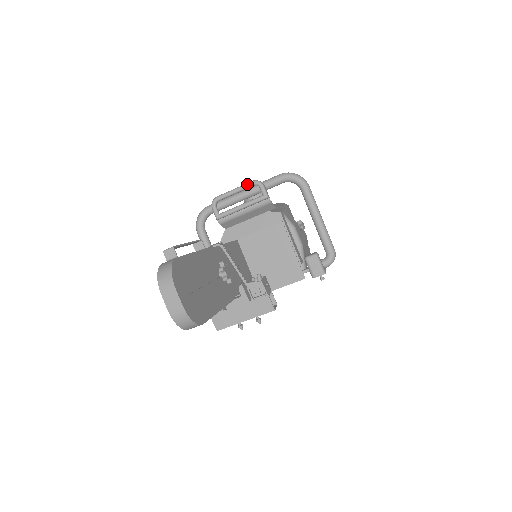
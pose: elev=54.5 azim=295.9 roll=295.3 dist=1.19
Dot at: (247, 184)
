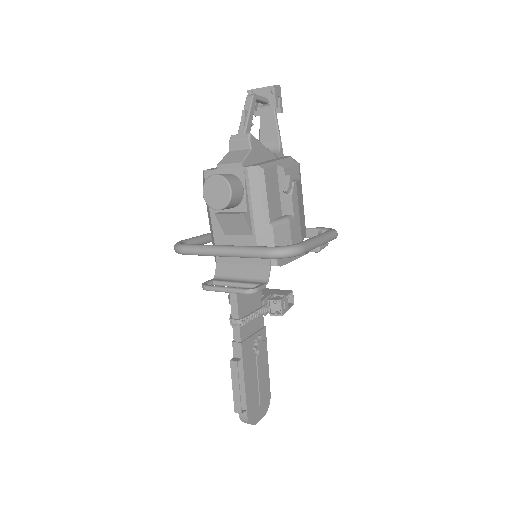
Dot at: occluded
